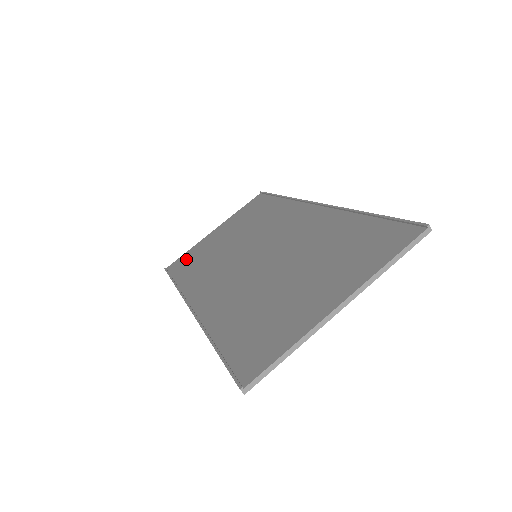
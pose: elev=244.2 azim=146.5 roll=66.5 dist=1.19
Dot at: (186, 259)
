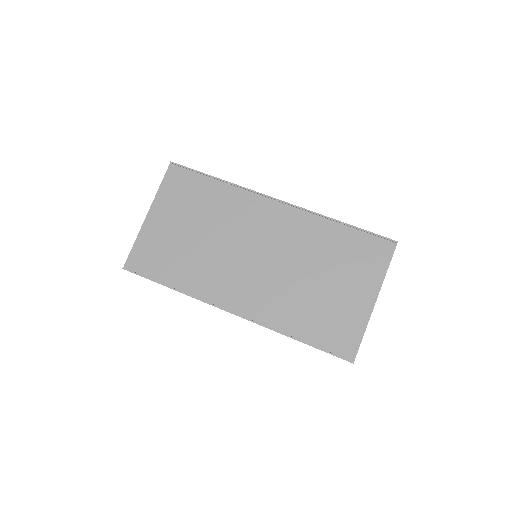
Dot at: (148, 256)
